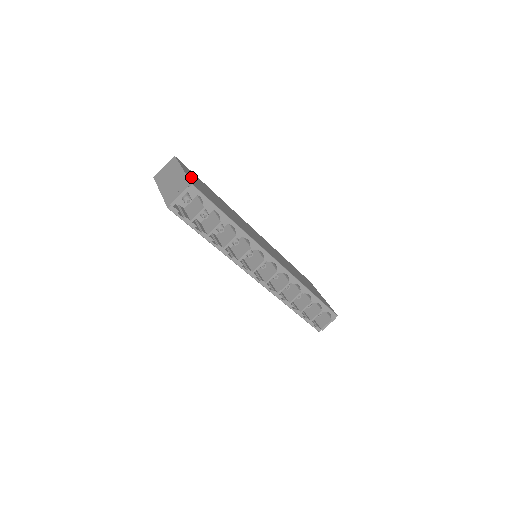
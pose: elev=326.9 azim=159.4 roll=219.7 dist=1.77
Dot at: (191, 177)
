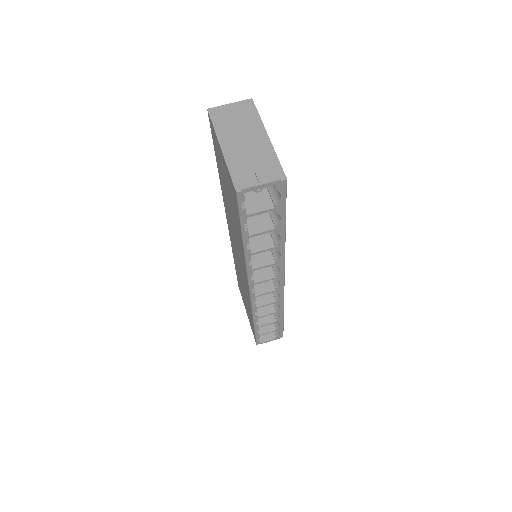
Dot at: occluded
